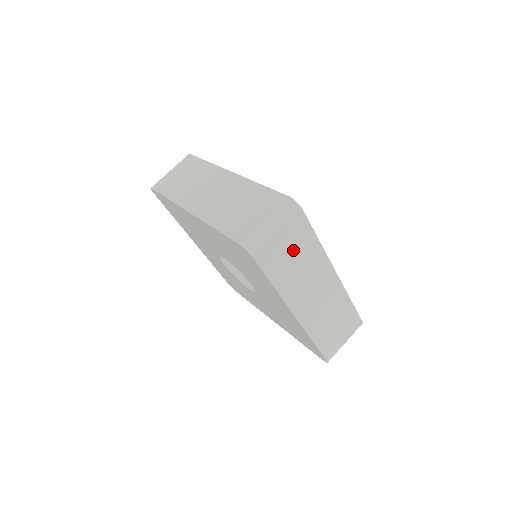
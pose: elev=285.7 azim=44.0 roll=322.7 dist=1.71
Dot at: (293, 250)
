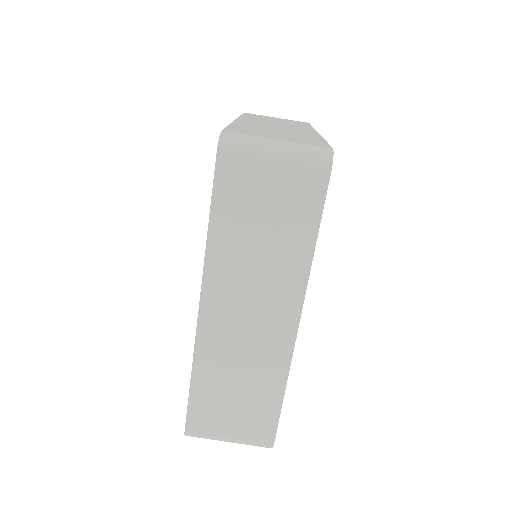
Dot at: occluded
